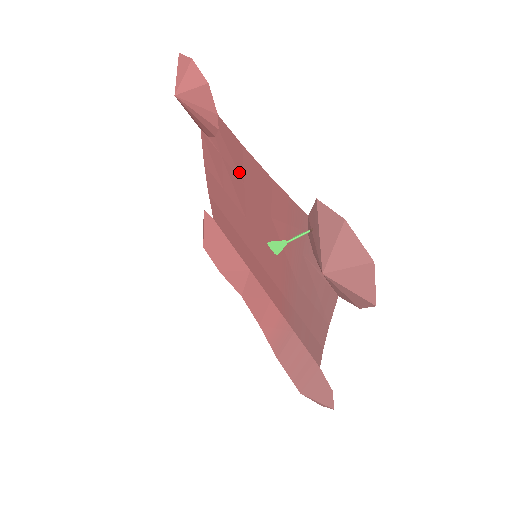
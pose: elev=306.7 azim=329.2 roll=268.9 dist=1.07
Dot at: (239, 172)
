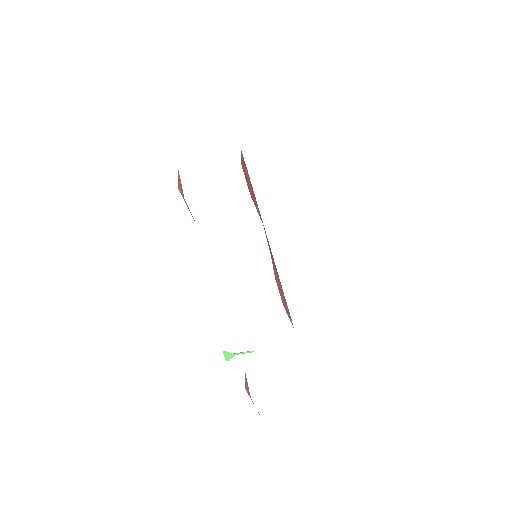
Dot at: occluded
